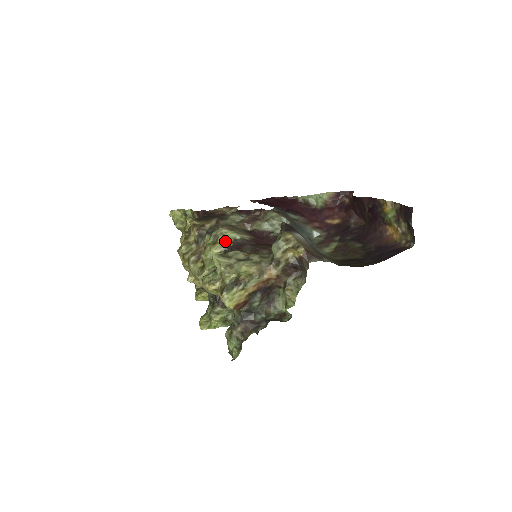
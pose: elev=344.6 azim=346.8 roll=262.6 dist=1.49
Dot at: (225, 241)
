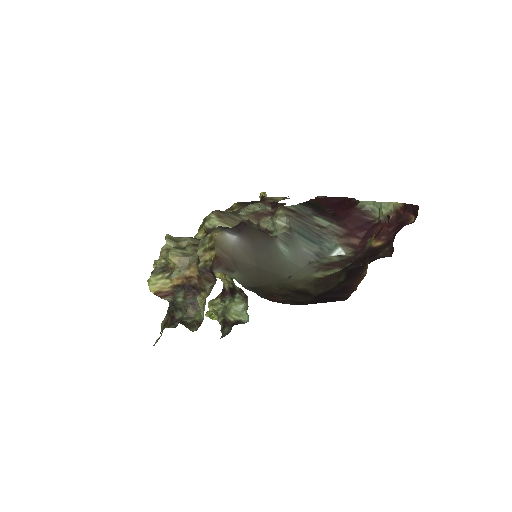
Dot at: (205, 227)
